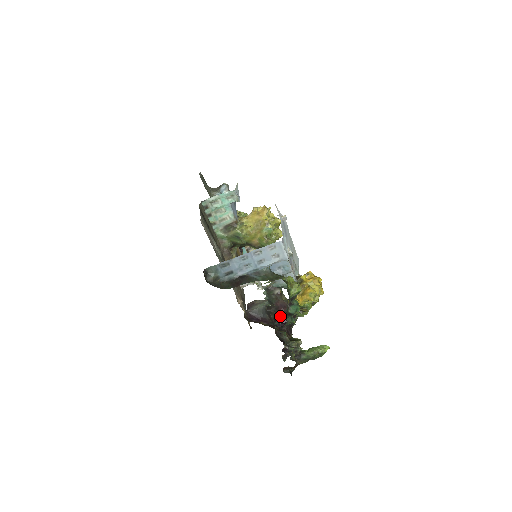
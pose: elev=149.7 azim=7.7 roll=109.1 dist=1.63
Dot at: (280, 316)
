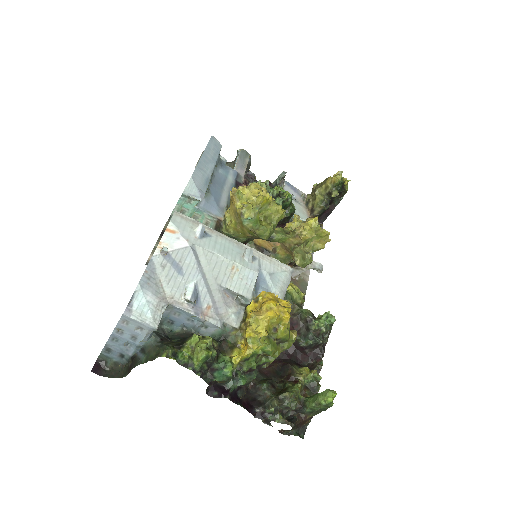
Dot at: (216, 383)
